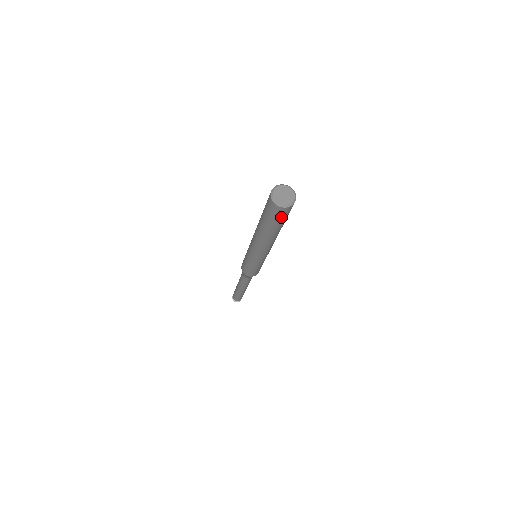
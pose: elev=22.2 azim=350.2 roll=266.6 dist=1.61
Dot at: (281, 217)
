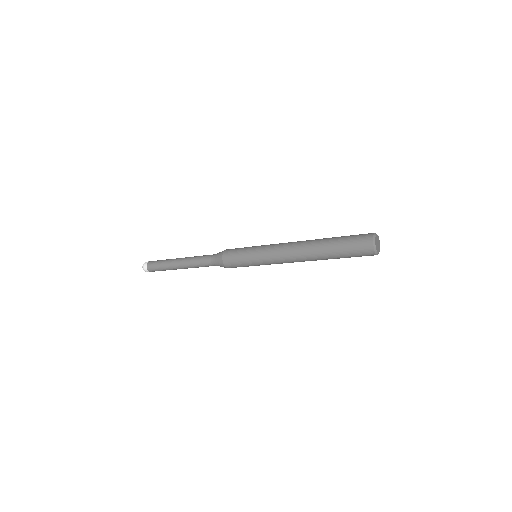
Dot at: (359, 256)
